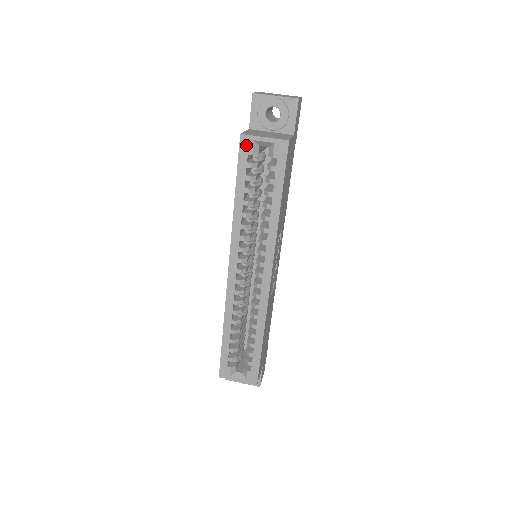
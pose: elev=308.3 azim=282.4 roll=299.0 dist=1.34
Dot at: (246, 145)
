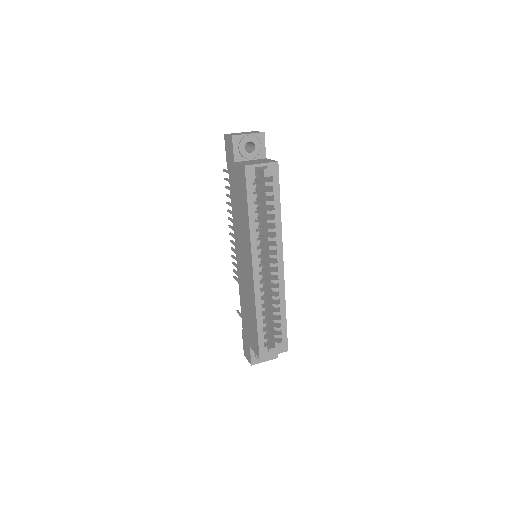
Dot at: (250, 172)
